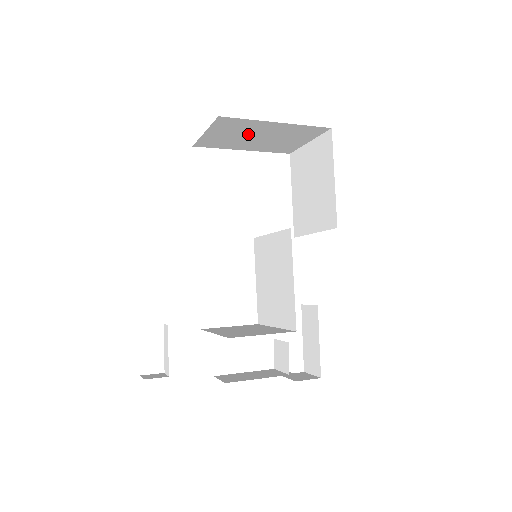
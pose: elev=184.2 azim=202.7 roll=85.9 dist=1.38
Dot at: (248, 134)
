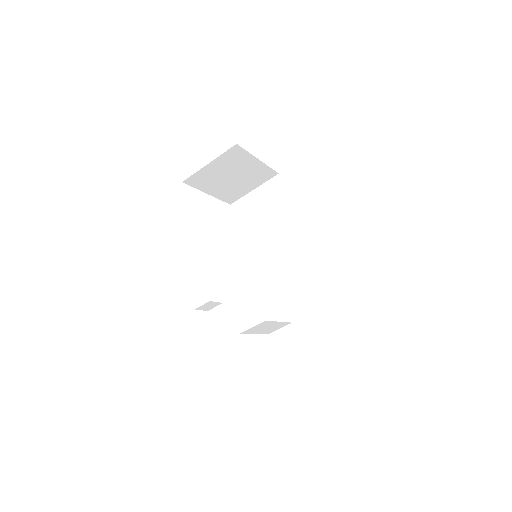
Dot at: (231, 171)
